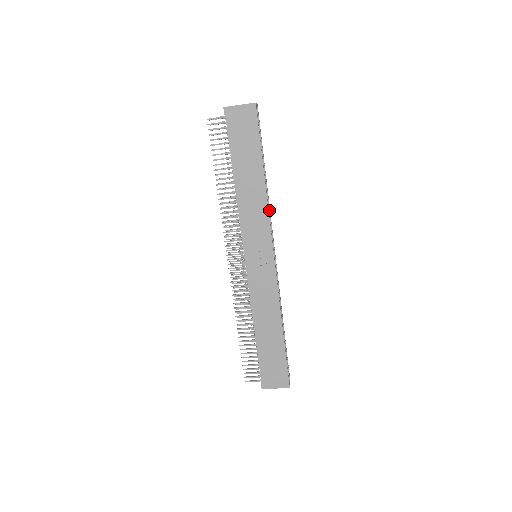
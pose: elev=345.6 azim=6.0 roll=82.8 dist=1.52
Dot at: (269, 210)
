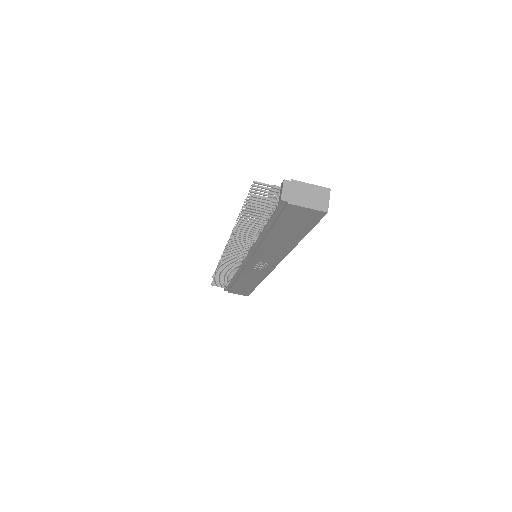
Dot at: occluded
